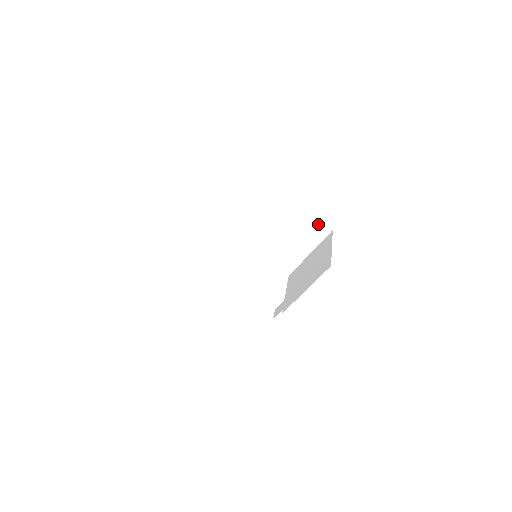
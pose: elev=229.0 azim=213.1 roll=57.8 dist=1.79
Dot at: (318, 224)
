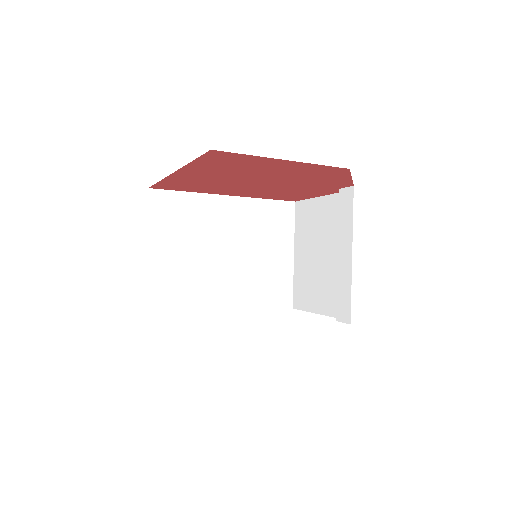
Dot at: (275, 205)
